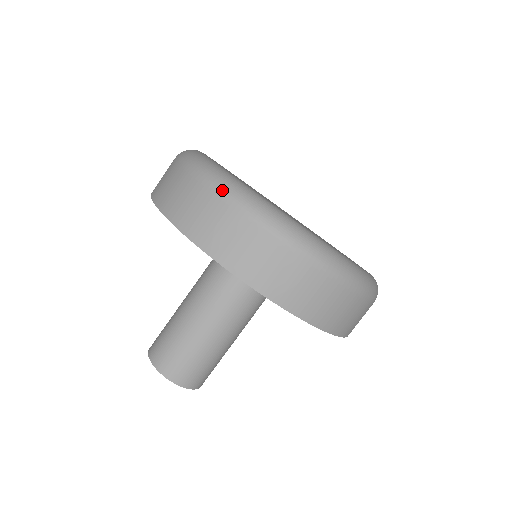
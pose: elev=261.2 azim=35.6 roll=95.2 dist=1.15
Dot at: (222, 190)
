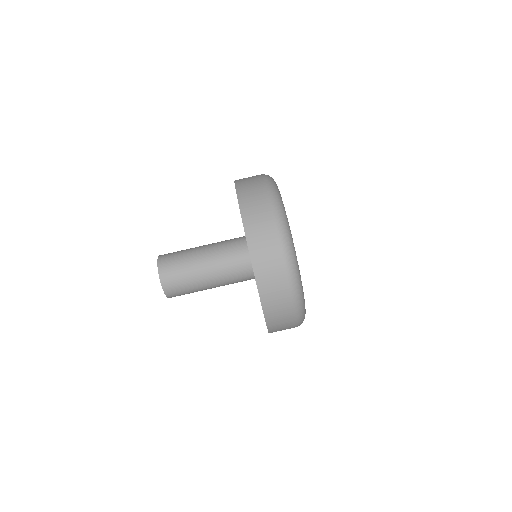
Dot at: (273, 202)
